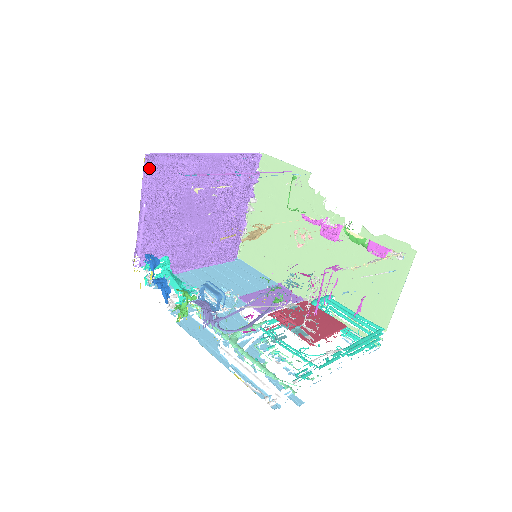
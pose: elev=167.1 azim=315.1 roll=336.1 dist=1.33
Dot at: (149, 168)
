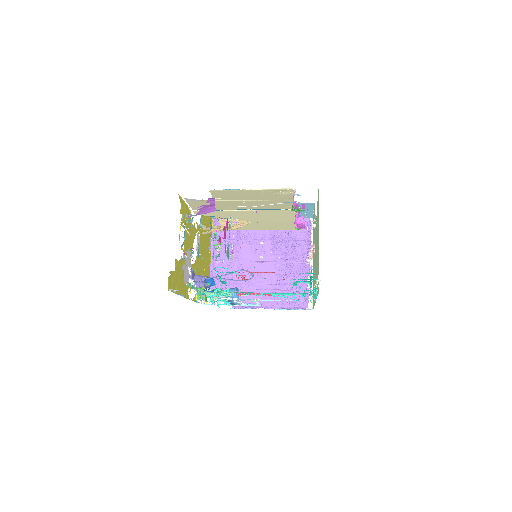
Dot at: occluded
